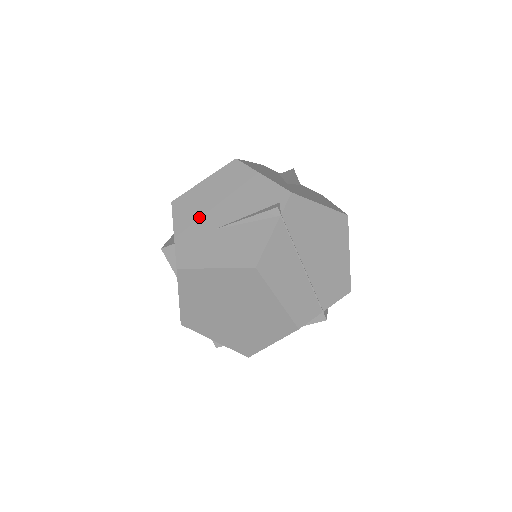
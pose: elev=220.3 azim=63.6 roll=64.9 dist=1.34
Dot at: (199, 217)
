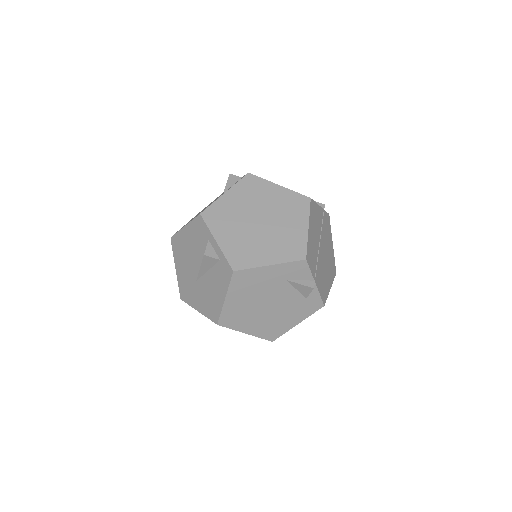
Dot at: occluded
